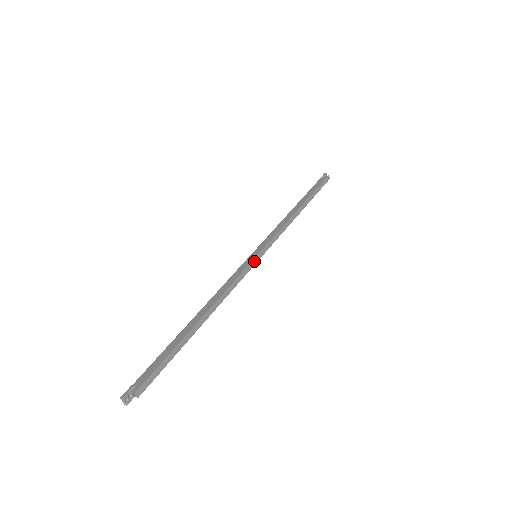
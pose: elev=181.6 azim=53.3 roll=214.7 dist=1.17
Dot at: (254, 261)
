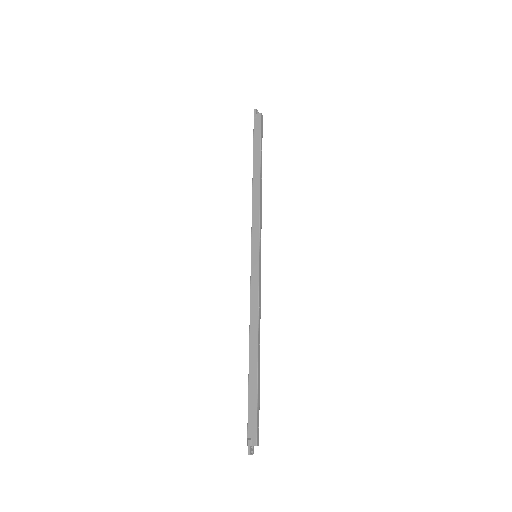
Dot at: (259, 265)
